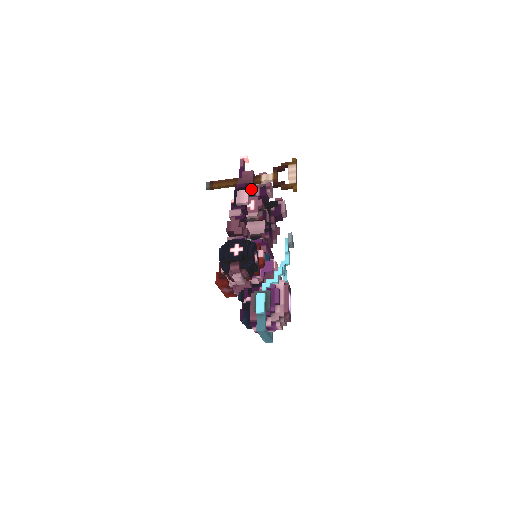
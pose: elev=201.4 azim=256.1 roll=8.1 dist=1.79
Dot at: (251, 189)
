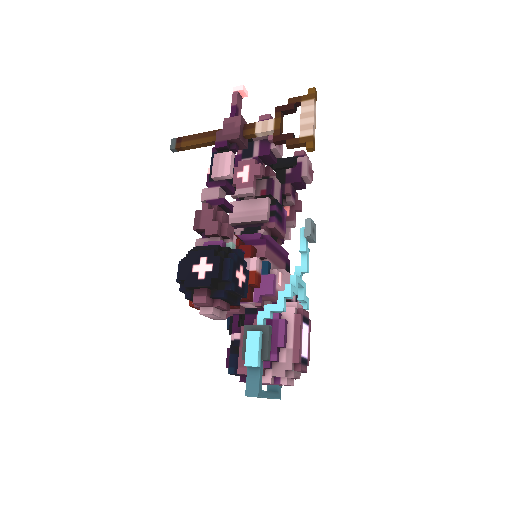
Dot at: (240, 148)
